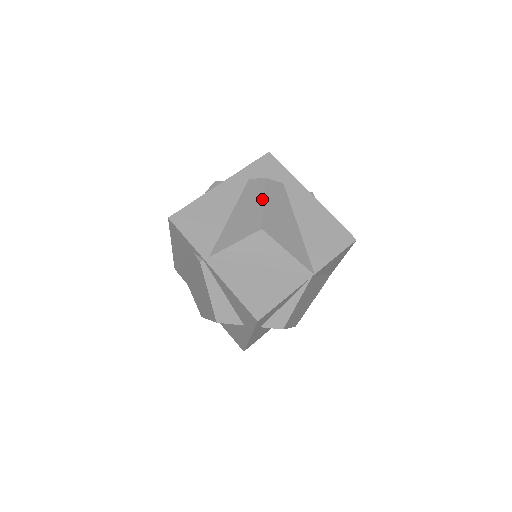
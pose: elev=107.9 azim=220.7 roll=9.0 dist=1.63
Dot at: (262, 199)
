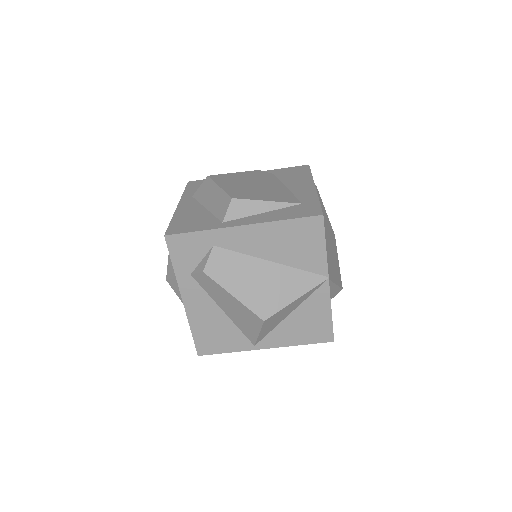
Dot at: (228, 295)
